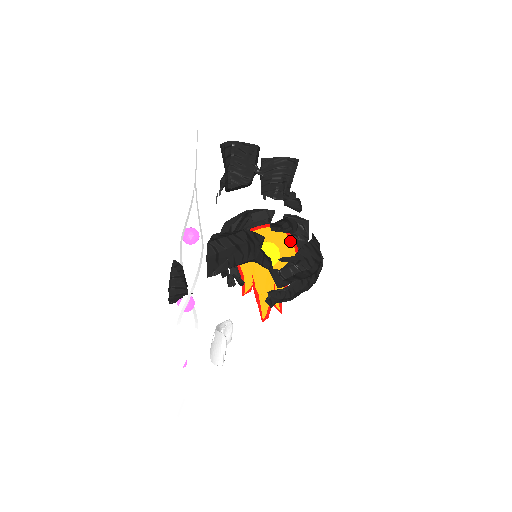
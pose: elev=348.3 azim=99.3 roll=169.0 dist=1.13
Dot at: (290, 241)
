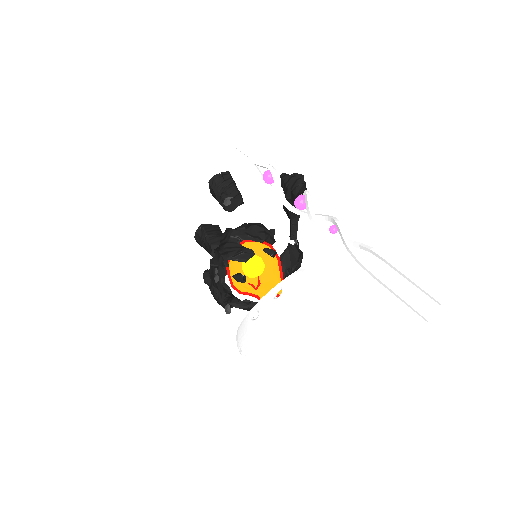
Dot at: occluded
